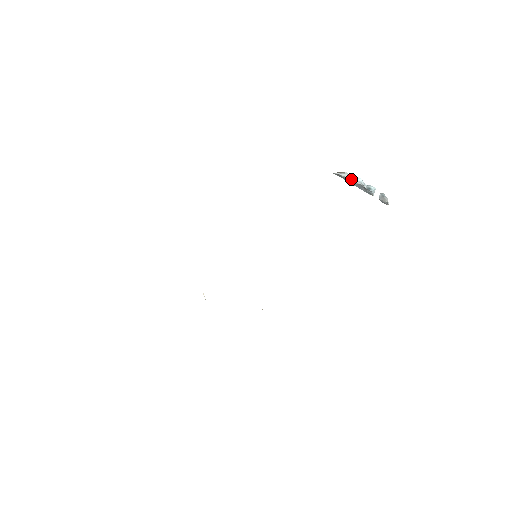
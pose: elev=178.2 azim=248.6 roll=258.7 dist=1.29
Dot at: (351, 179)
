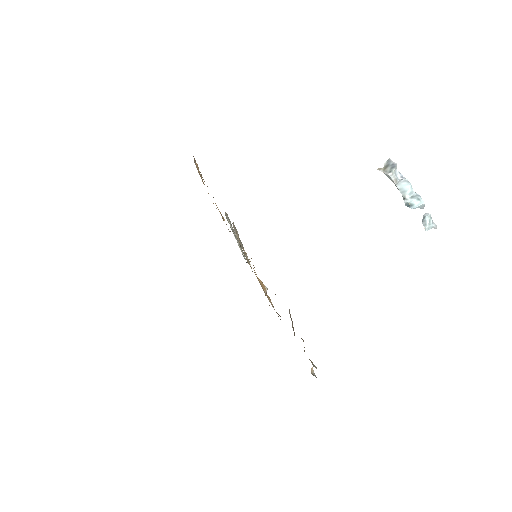
Dot at: (395, 183)
